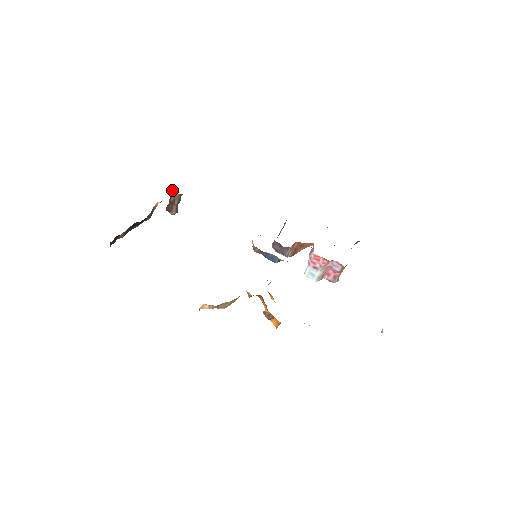
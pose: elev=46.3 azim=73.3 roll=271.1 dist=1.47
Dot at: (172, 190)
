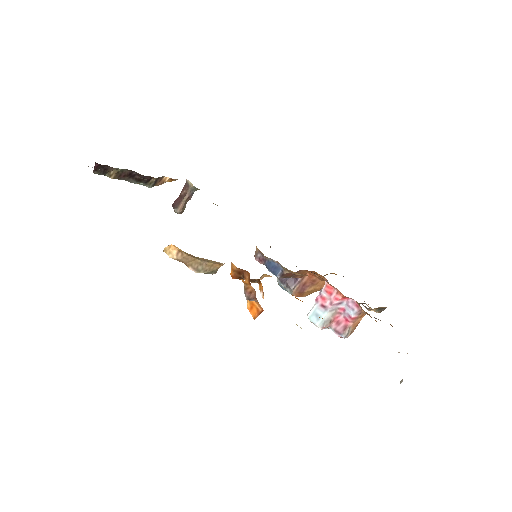
Dot at: (188, 180)
